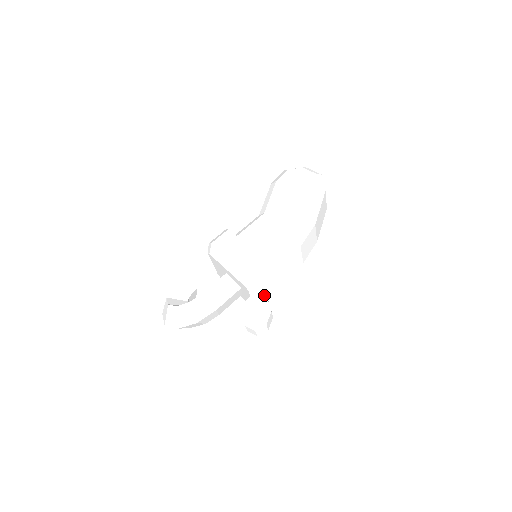
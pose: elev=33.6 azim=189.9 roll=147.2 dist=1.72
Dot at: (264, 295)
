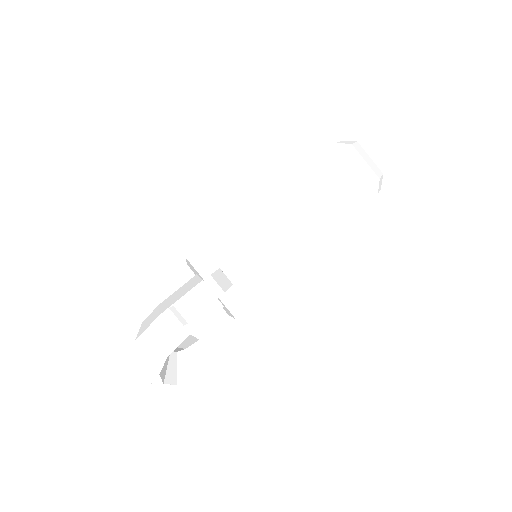
Dot at: (222, 270)
